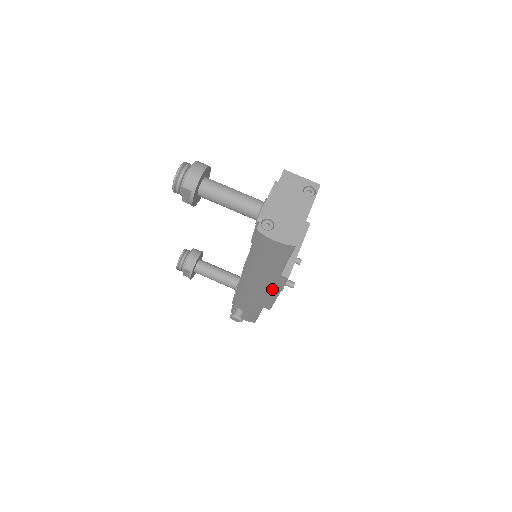
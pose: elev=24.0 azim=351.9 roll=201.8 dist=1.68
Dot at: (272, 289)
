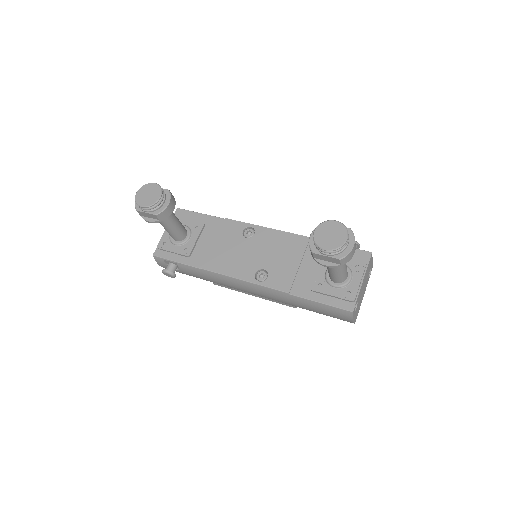
Dot at: (261, 296)
